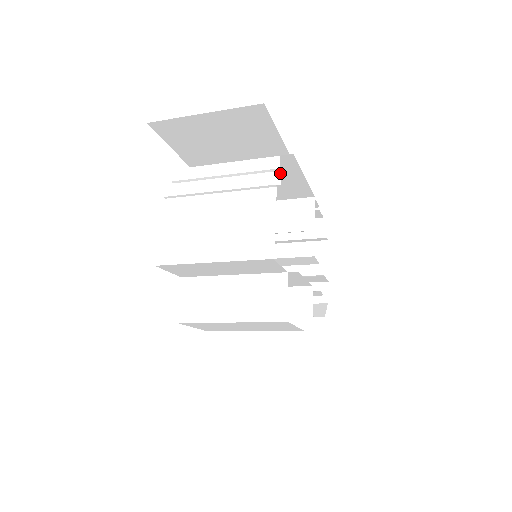
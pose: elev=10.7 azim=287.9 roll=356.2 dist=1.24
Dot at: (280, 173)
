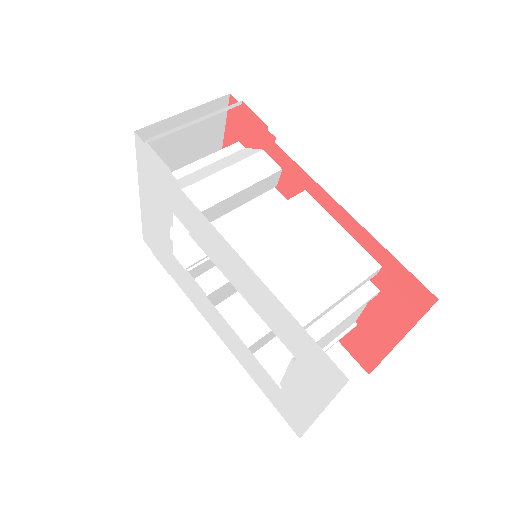
Dot at: occluded
